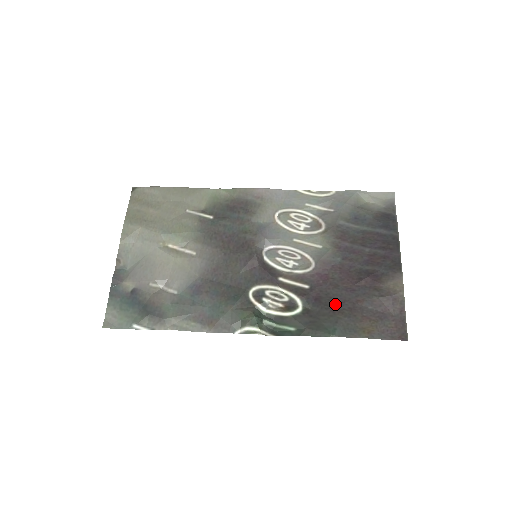
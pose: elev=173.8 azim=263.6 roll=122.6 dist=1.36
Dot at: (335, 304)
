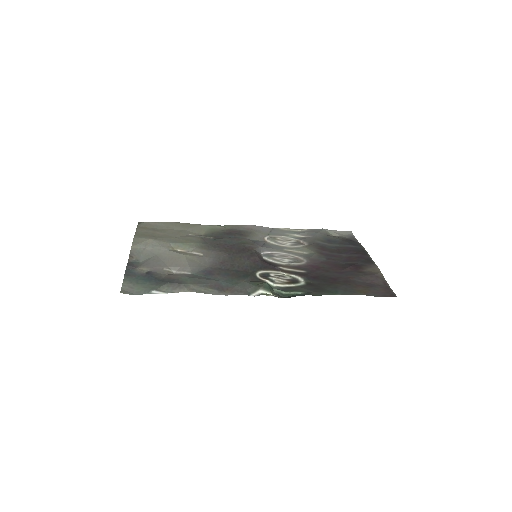
Dot at: (331, 279)
